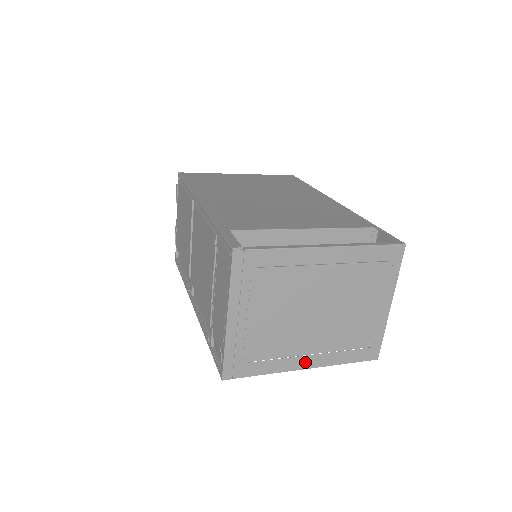
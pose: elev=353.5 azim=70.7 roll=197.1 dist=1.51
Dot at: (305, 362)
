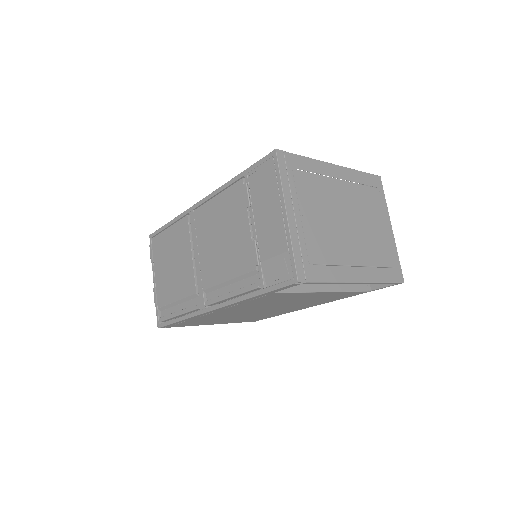
Dot at: (355, 274)
